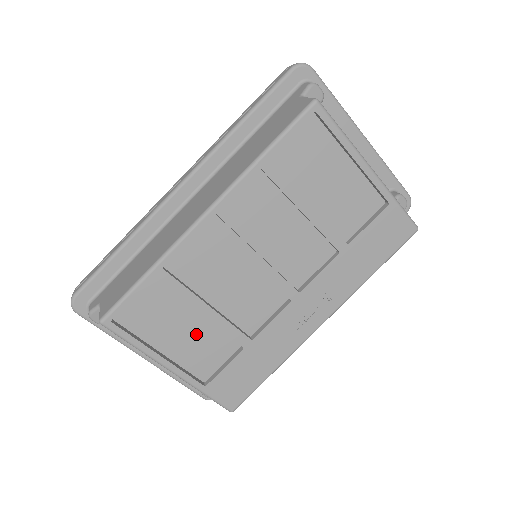
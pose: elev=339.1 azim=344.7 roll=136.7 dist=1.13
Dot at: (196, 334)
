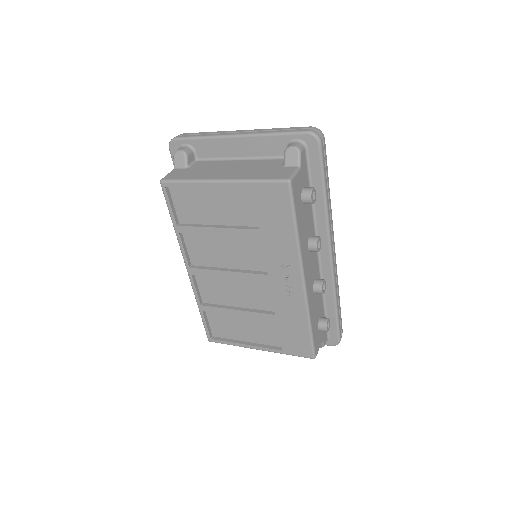
Dot at: (251, 325)
